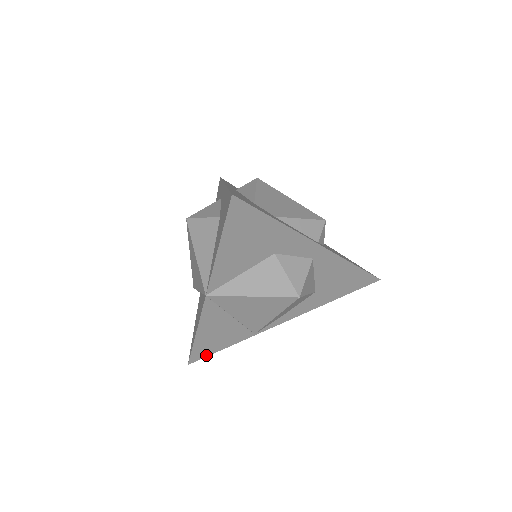
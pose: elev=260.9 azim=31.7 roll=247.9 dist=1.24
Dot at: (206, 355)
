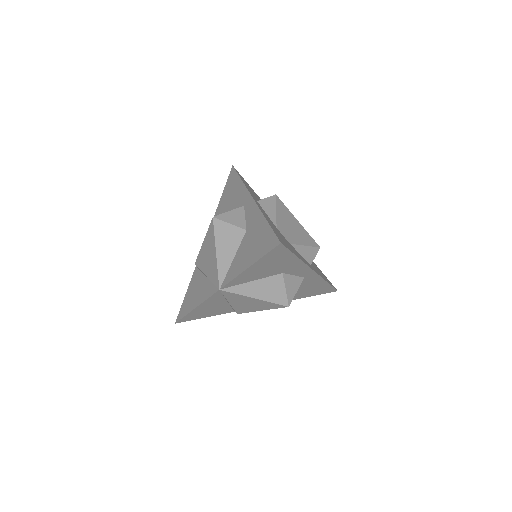
Dot at: (192, 319)
